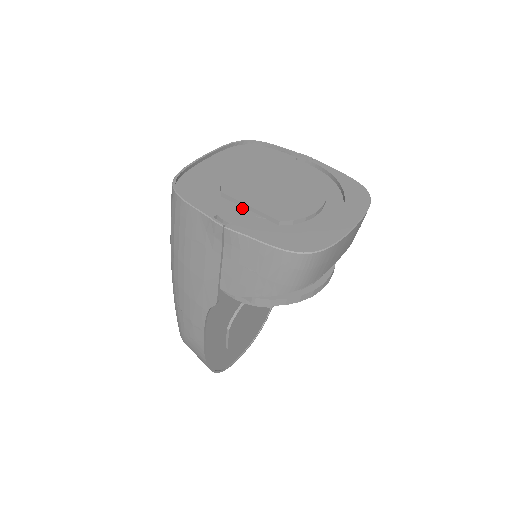
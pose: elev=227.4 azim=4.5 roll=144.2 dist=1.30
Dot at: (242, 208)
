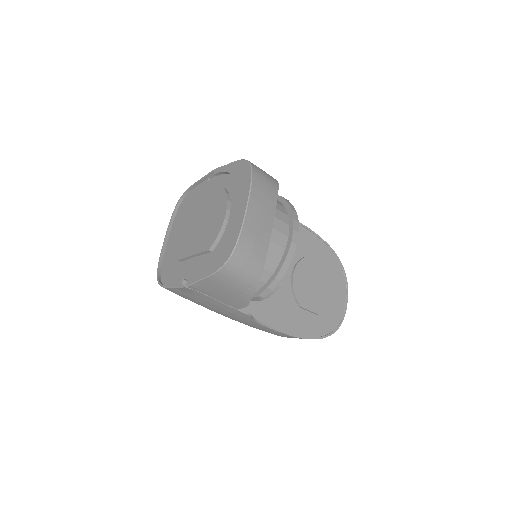
Dot at: (192, 260)
